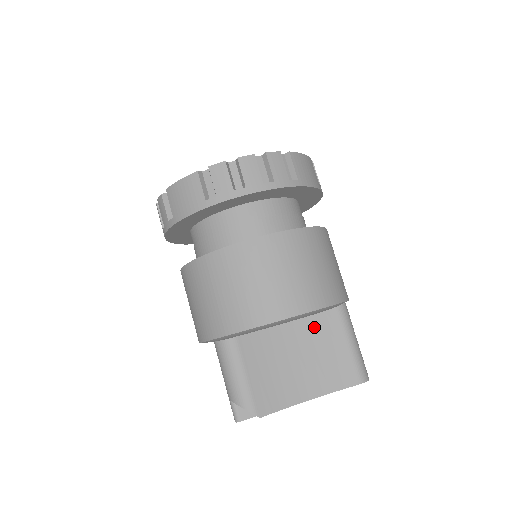
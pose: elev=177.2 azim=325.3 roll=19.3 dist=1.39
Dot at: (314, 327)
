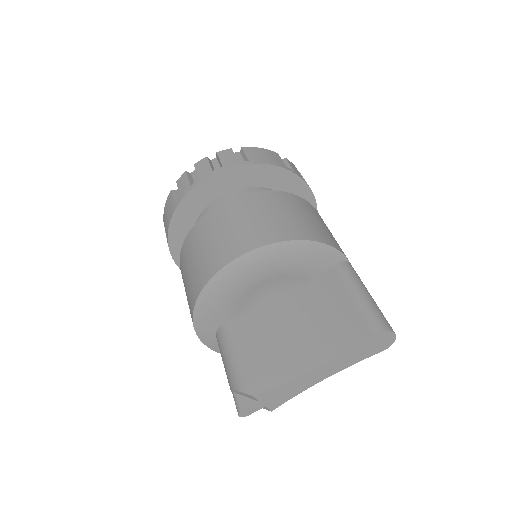
Dot at: (312, 293)
